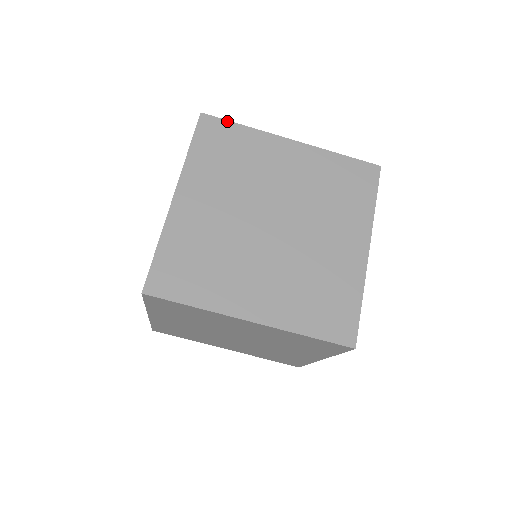
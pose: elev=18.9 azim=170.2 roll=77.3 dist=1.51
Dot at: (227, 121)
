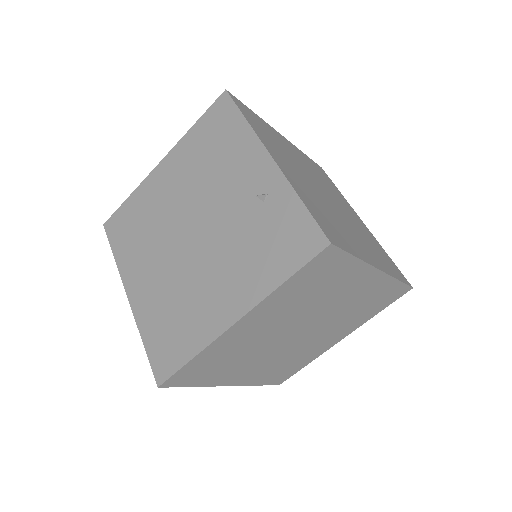
Dot at: occluded
